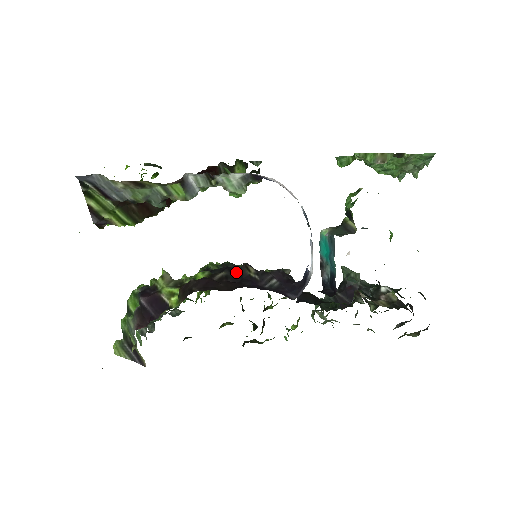
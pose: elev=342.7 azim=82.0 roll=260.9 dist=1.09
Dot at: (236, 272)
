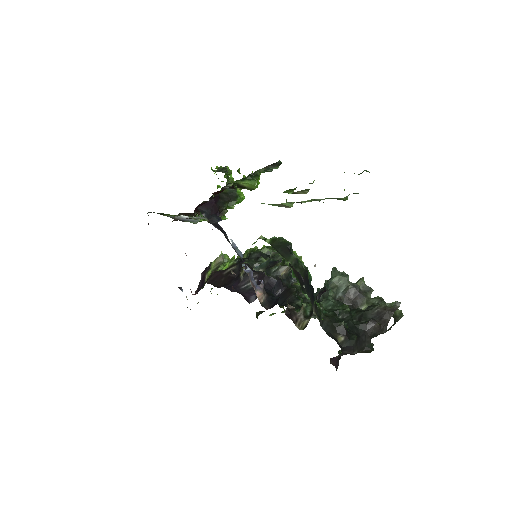
Dot at: occluded
